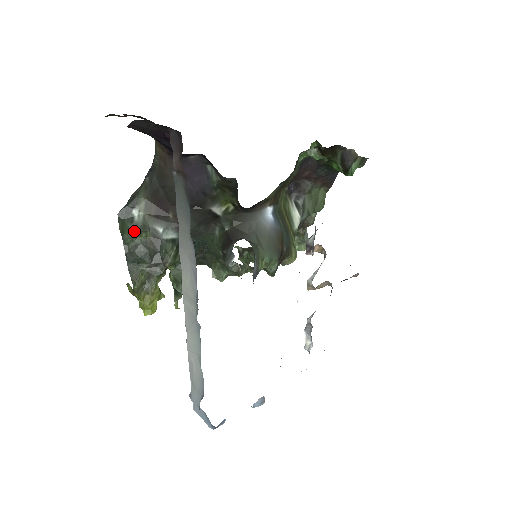
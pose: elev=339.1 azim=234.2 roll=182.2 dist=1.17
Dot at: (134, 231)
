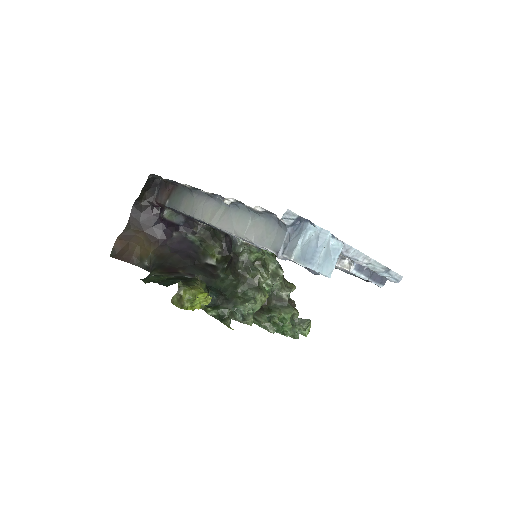
Dot at: (158, 276)
